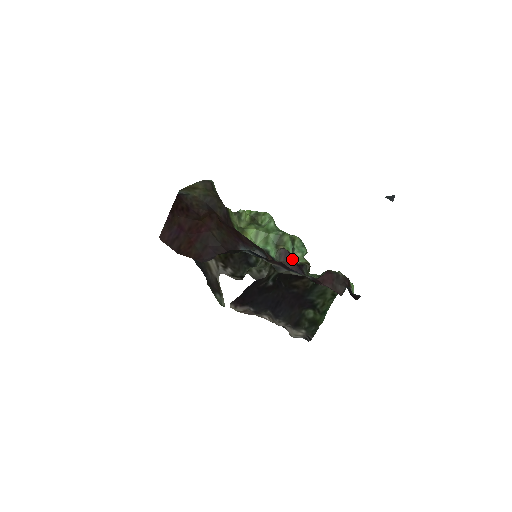
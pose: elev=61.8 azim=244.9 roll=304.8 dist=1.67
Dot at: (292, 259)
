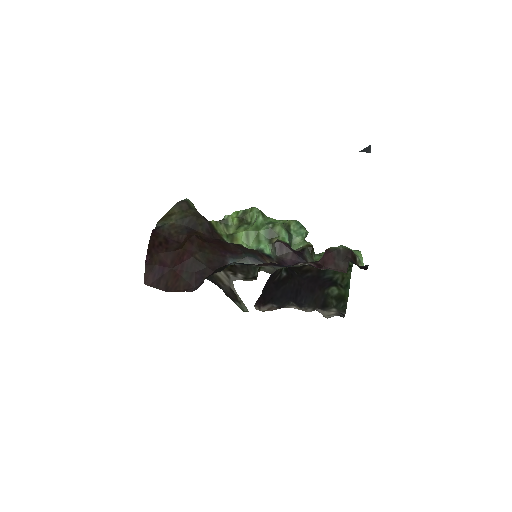
Dot at: (289, 249)
